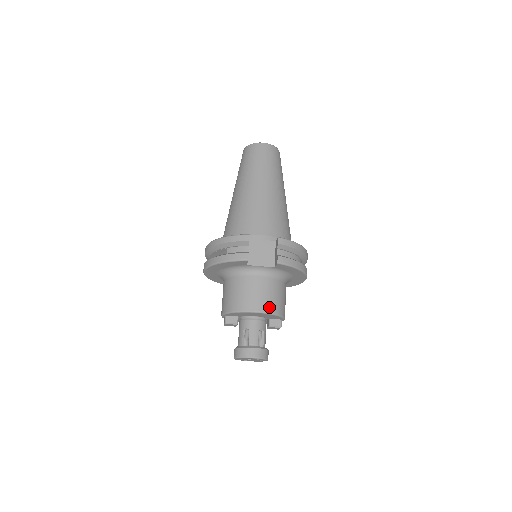
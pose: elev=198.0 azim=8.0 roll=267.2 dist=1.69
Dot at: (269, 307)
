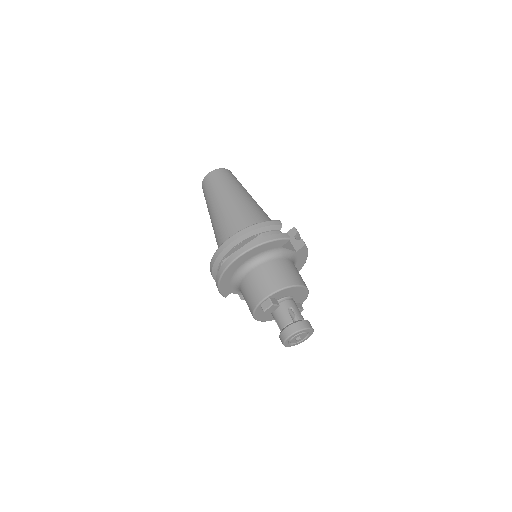
Dot at: (305, 284)
